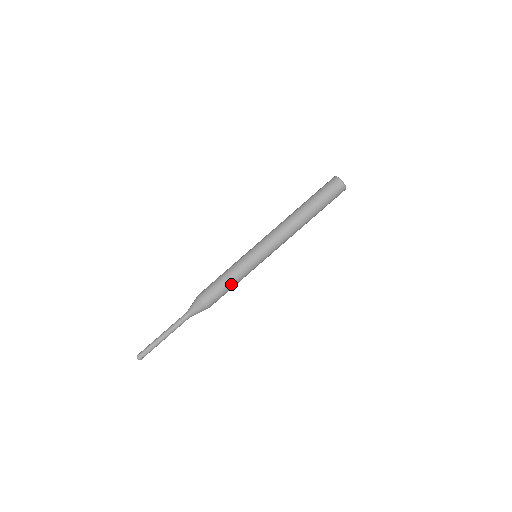
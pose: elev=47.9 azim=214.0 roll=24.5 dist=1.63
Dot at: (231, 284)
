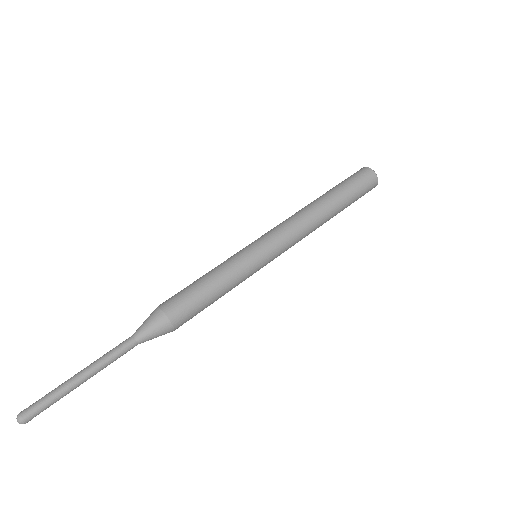
Dot at: (217, 291)
